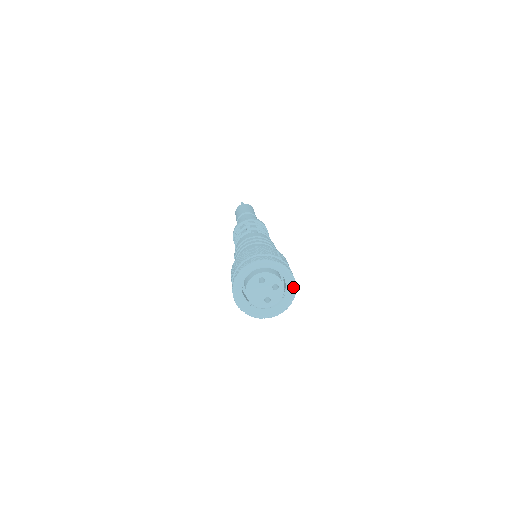
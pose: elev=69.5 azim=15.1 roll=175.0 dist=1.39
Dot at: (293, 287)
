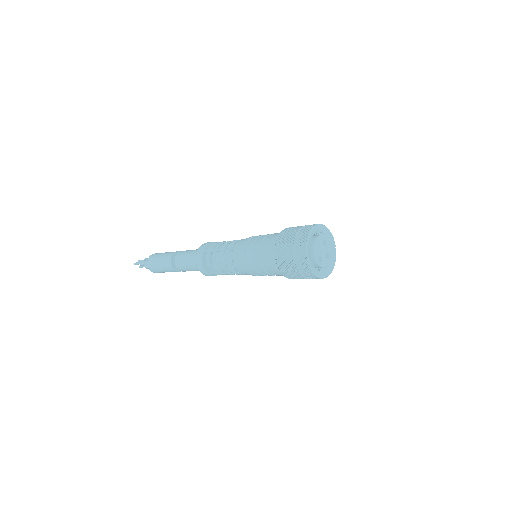
Dot at: (332, 267)
